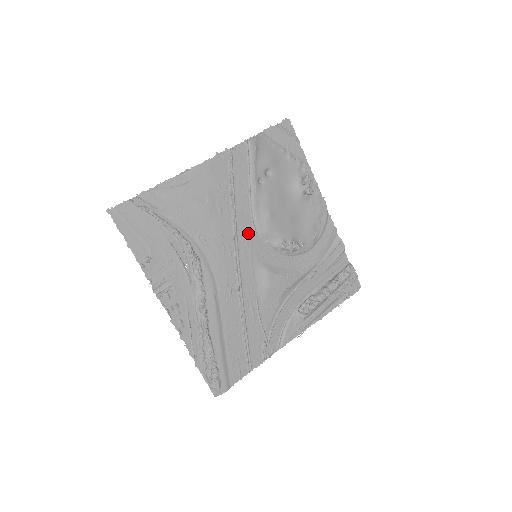
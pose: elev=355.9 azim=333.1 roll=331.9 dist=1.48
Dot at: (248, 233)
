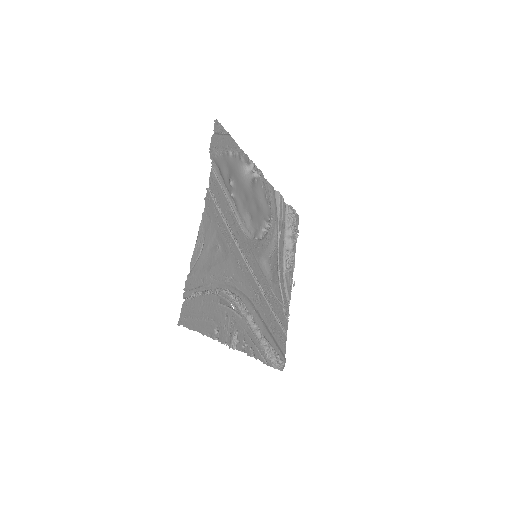
Dot at: (246, 244)
